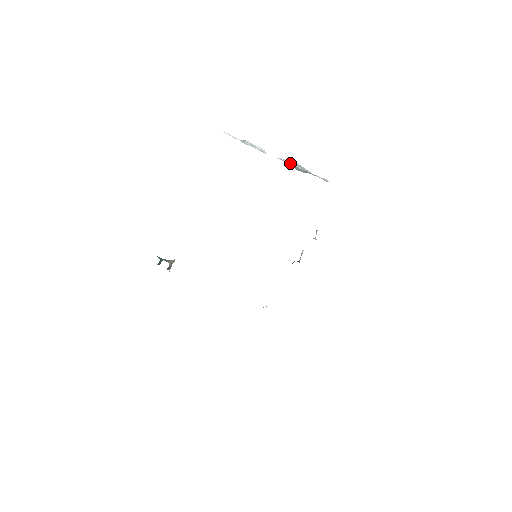
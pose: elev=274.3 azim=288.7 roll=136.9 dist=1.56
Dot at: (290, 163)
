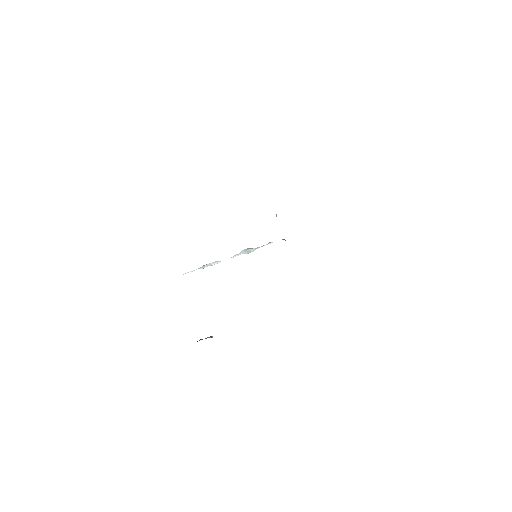
Dot at: (240, 253)
